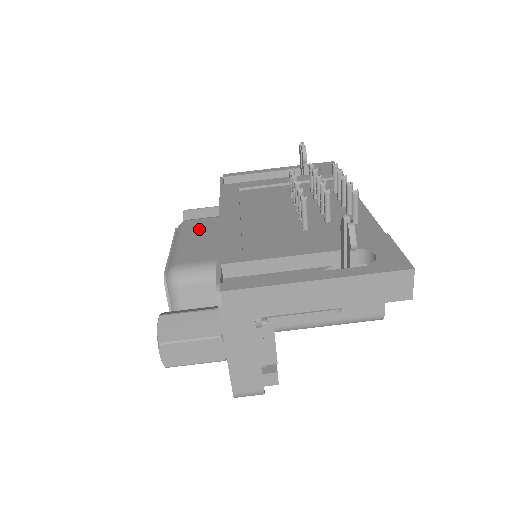
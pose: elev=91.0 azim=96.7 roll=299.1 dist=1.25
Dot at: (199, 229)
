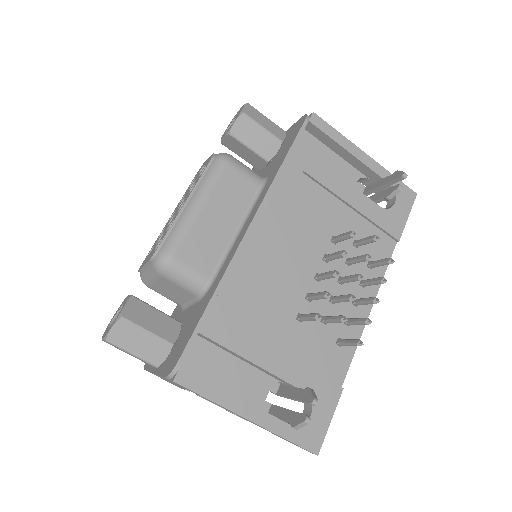
Dot at: (228, 197)
